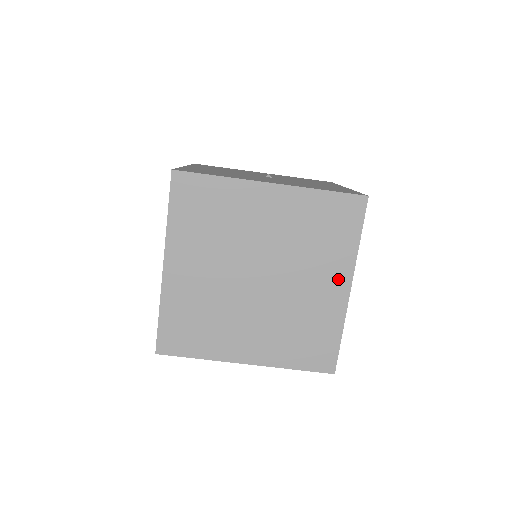
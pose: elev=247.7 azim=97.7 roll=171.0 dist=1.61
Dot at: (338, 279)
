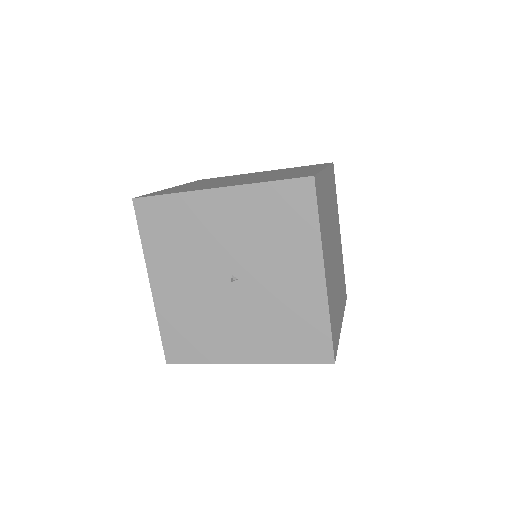
Dot at: occluded
